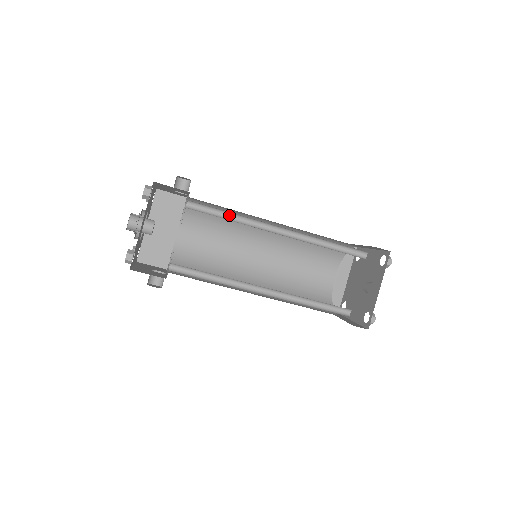
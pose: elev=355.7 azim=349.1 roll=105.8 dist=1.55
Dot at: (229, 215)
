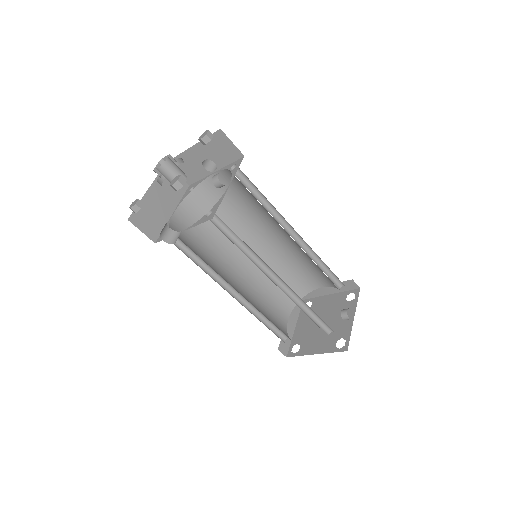
Dot at: (259, 199)
